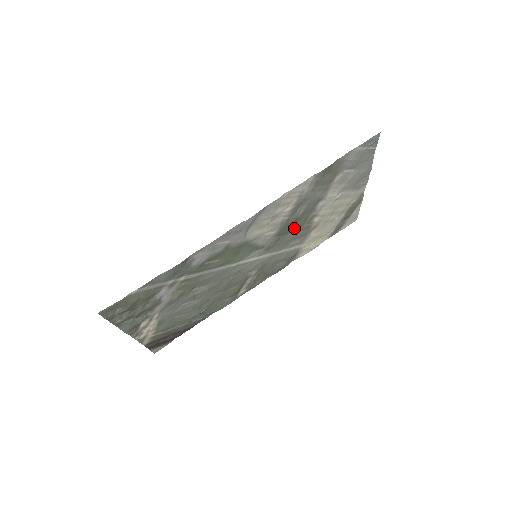
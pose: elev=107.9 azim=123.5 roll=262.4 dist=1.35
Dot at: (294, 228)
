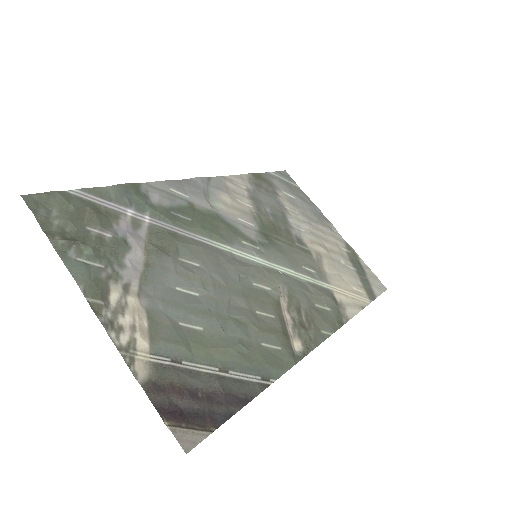
Dot at: (282, 238)
